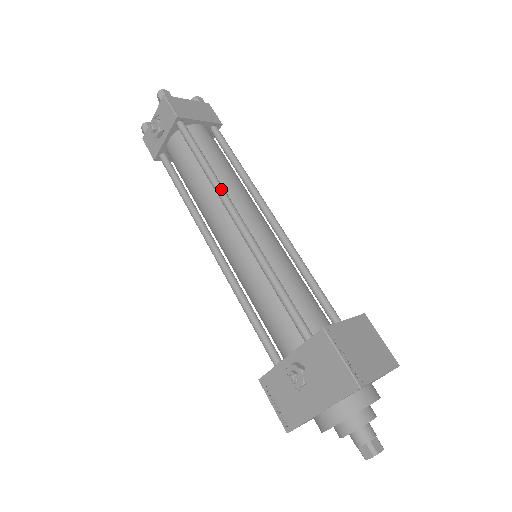
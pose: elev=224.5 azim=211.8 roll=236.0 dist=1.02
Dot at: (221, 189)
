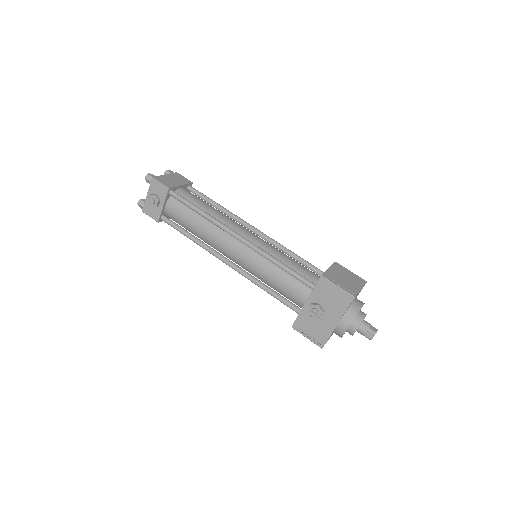
Dot at: (220, 223)
